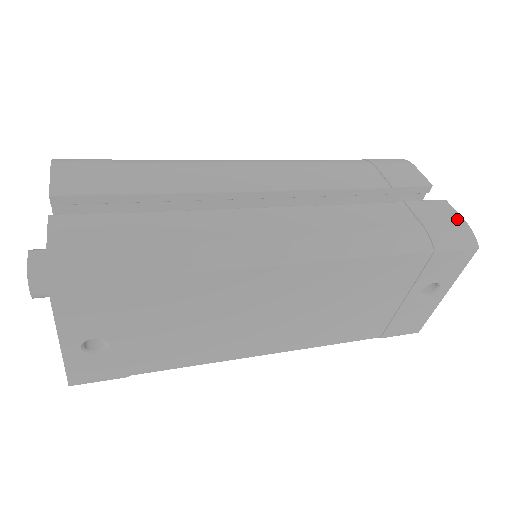
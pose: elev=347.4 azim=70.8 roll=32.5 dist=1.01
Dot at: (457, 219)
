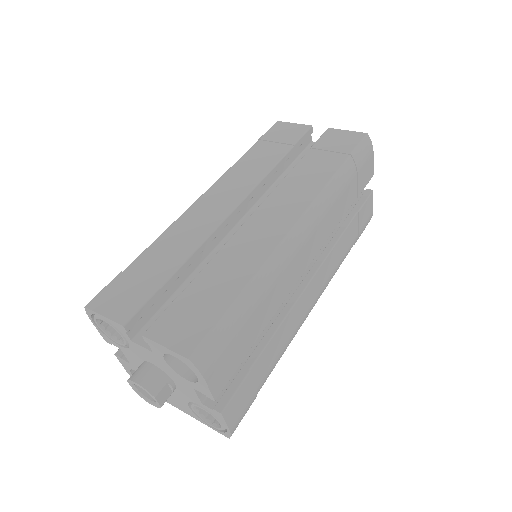
Dot at: (371, 211)
